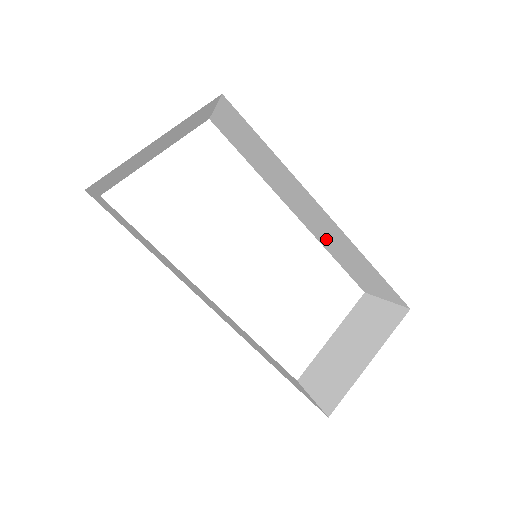
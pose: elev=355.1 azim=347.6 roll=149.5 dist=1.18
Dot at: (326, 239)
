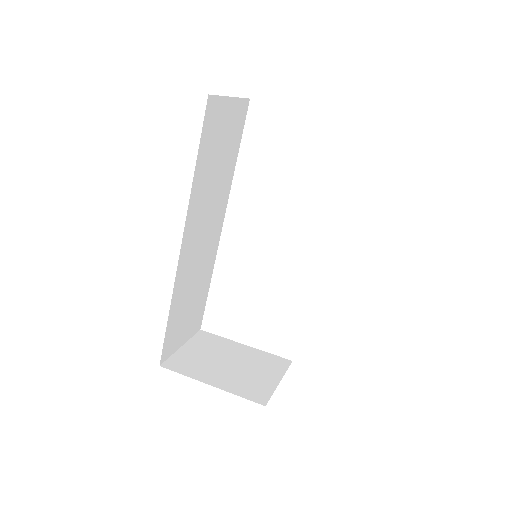
Dot at: occluded
